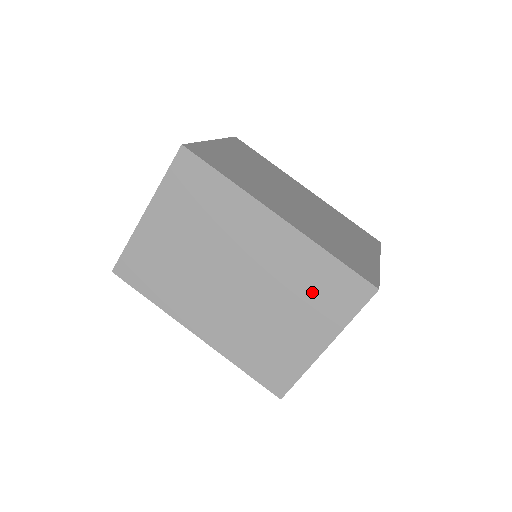
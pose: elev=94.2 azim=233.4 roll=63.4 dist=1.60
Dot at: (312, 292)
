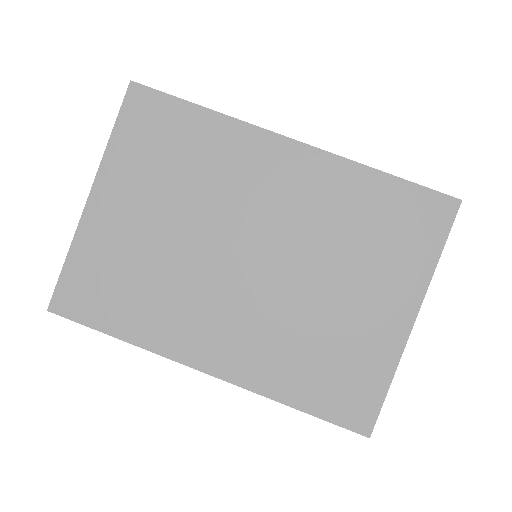
Dot at: (369, 237)
